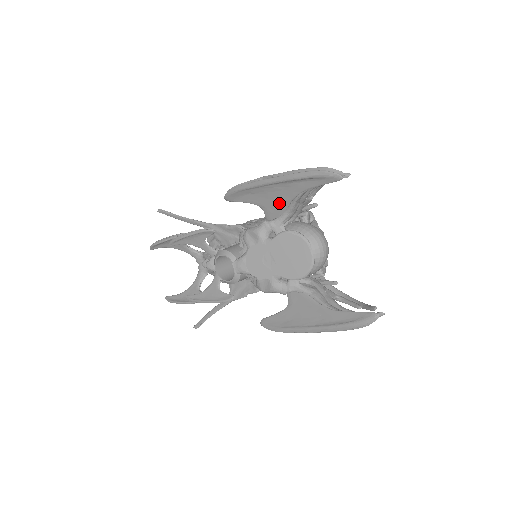
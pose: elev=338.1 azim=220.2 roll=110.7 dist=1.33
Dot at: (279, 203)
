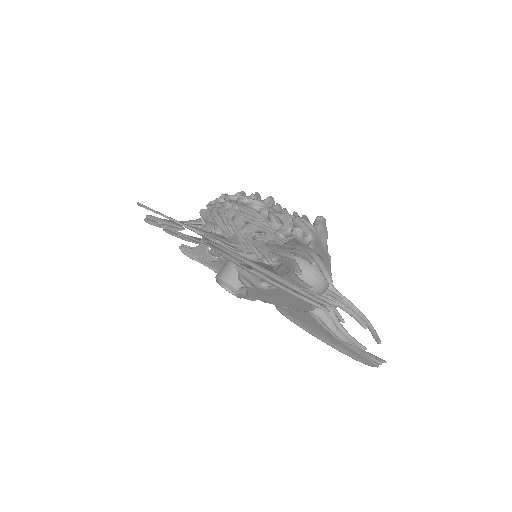
Dot at: occluded
